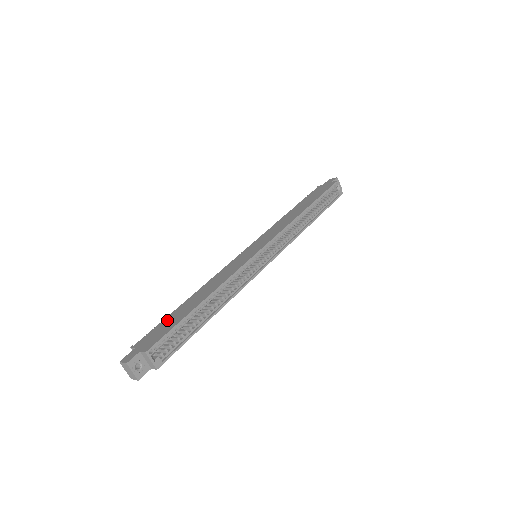
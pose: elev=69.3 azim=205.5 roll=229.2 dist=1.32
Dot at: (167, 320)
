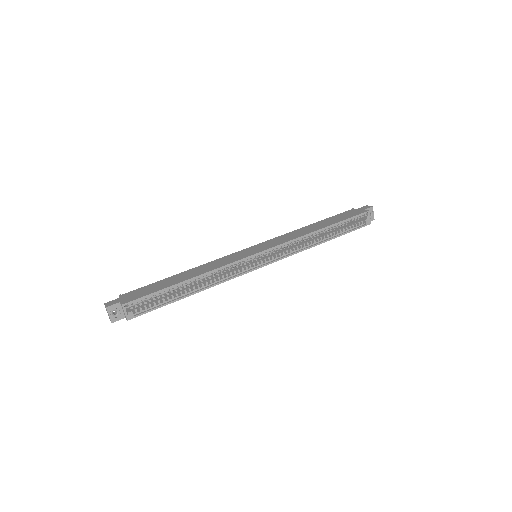
Dot at: (154, 284)
